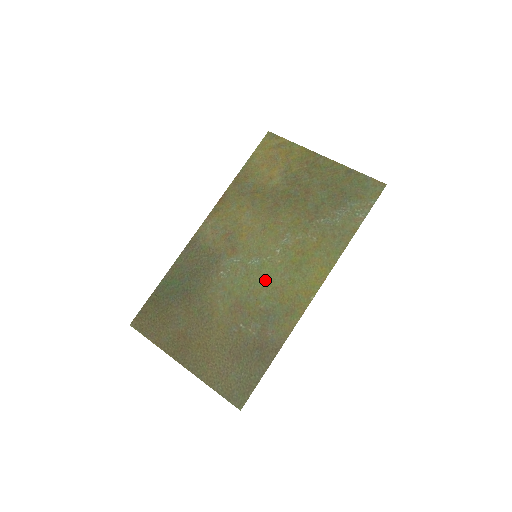
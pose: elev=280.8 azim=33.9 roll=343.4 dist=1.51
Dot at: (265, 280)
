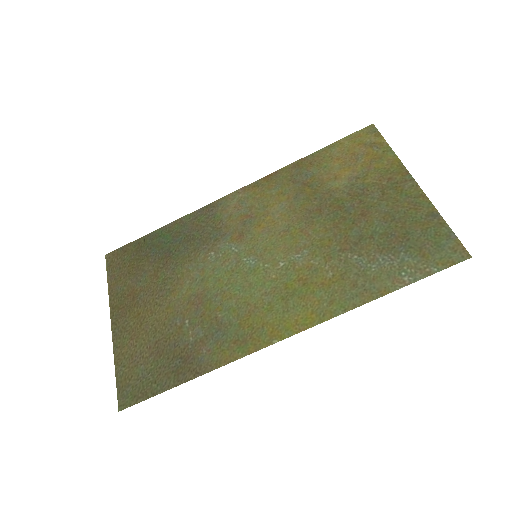
Dot at: (244, 288)
